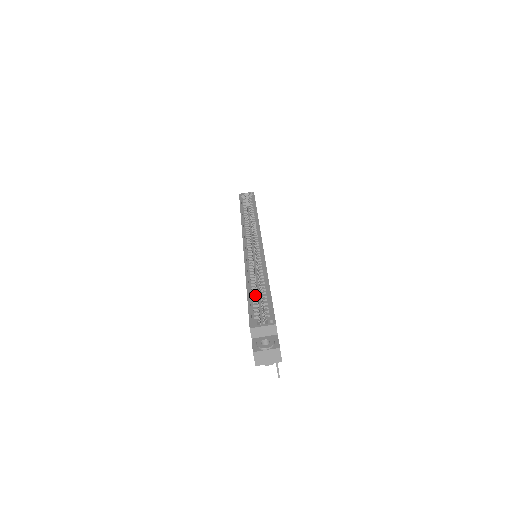
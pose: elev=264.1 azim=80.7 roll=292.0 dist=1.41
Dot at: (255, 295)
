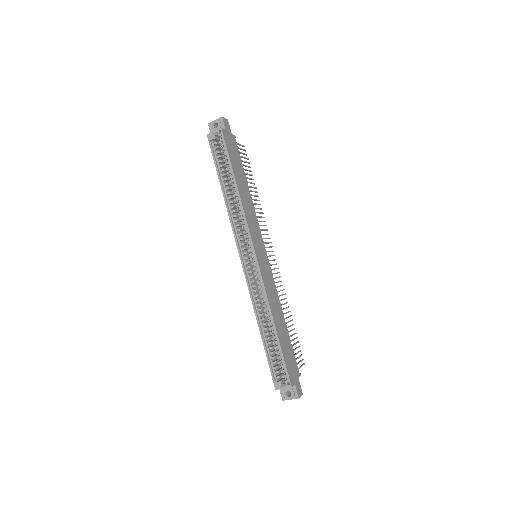
Dot at: (270, 344)
